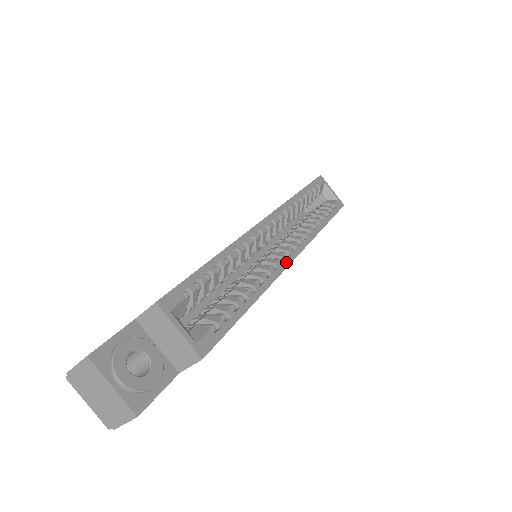
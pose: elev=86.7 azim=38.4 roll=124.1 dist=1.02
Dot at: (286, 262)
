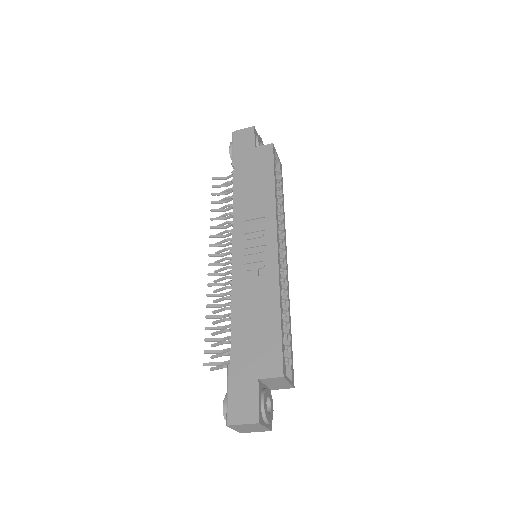
Dot at: (287, 271)
